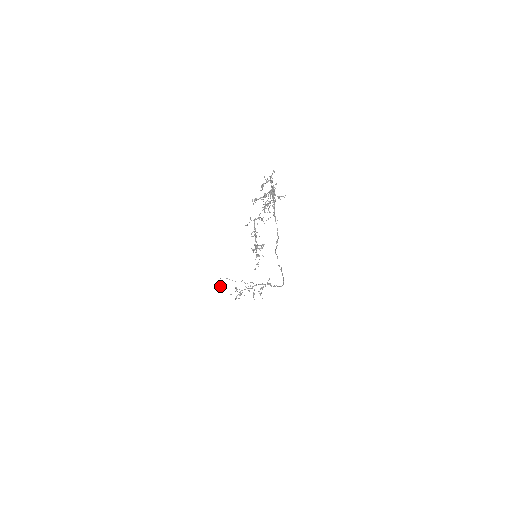
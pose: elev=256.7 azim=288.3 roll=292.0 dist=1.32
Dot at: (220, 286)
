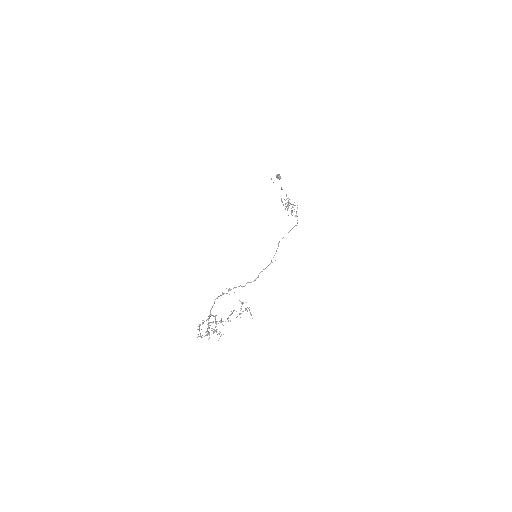
Dot at: (277, 178)
